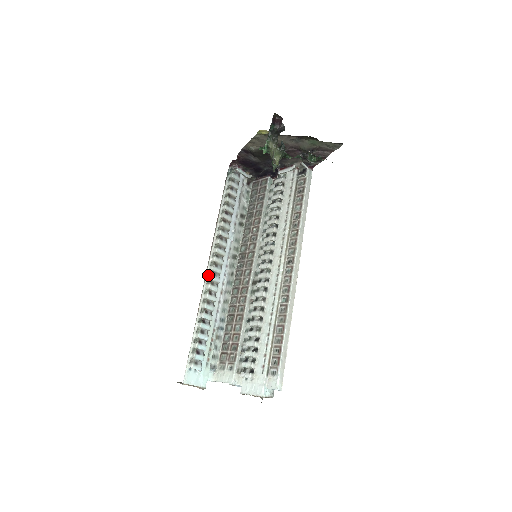
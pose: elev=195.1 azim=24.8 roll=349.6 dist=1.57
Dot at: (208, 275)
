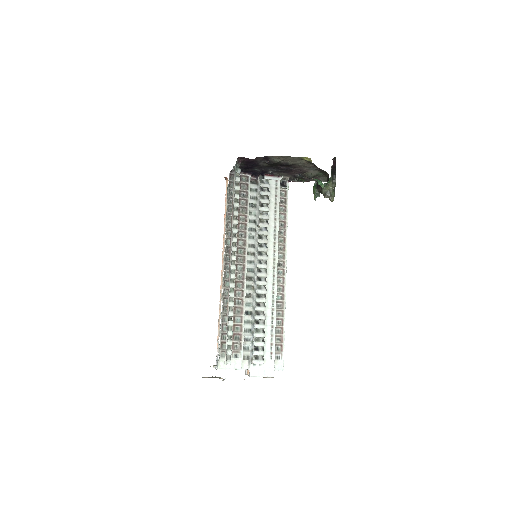
Dot at: (231, 274)
